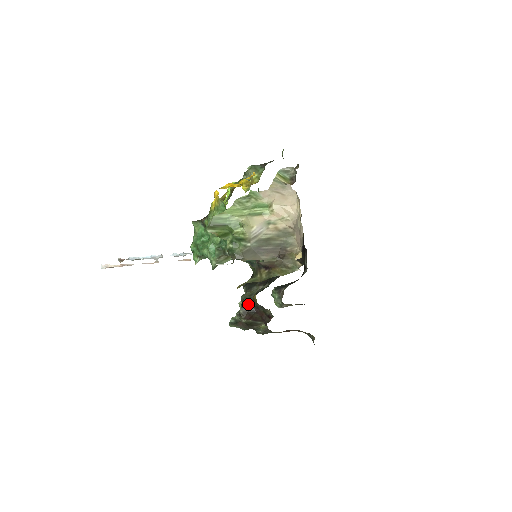
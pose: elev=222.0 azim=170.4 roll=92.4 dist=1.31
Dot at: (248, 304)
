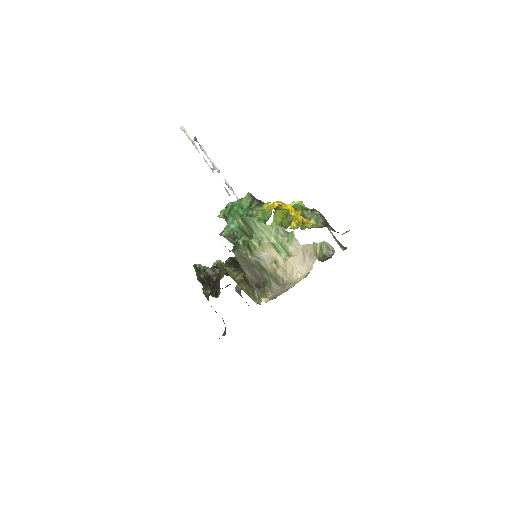
Dot at: (216, 272)
